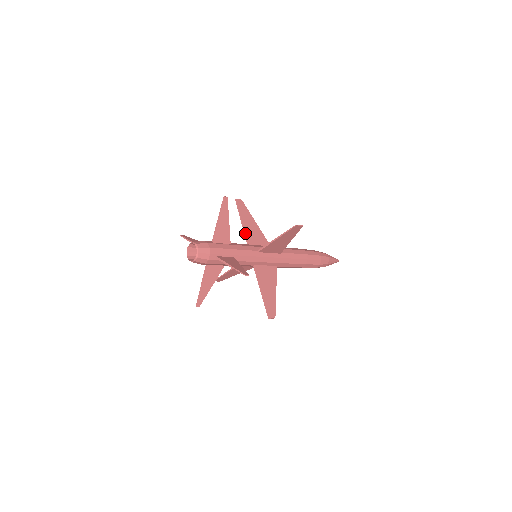
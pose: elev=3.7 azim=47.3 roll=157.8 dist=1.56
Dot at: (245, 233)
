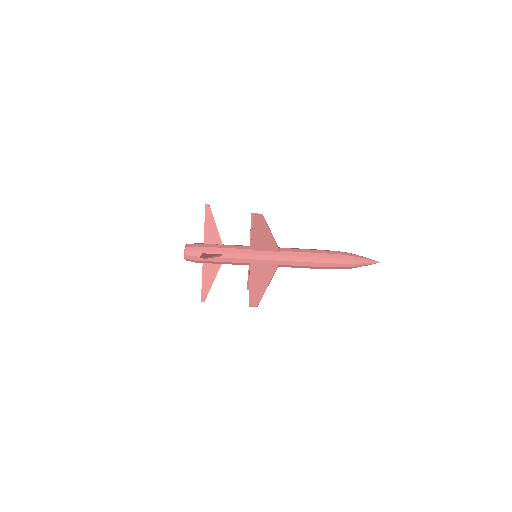
Dot at: (250, 238)
